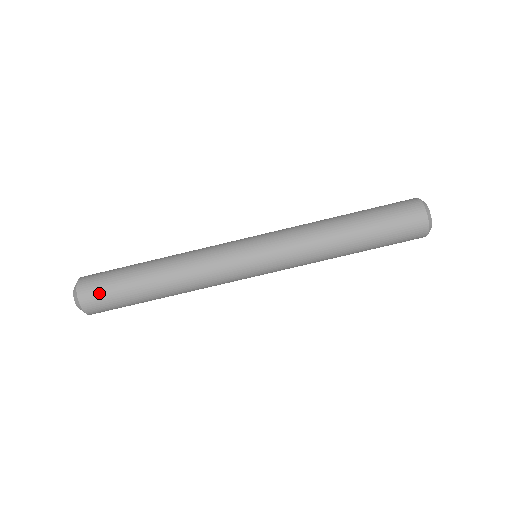
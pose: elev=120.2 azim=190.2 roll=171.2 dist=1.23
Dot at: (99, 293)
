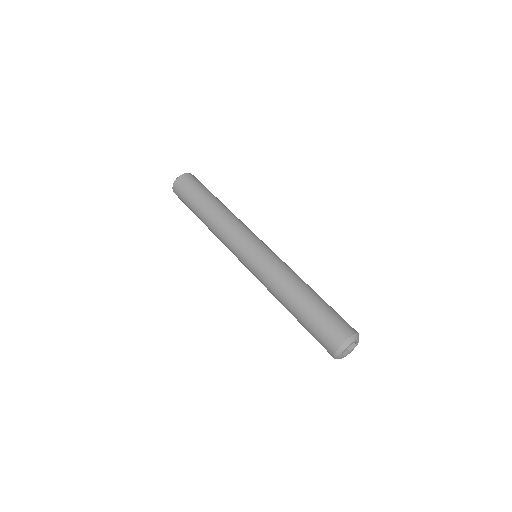
Dot at: (182, 190)
